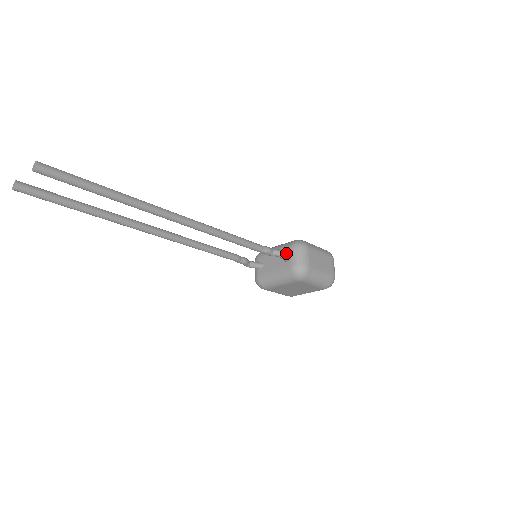
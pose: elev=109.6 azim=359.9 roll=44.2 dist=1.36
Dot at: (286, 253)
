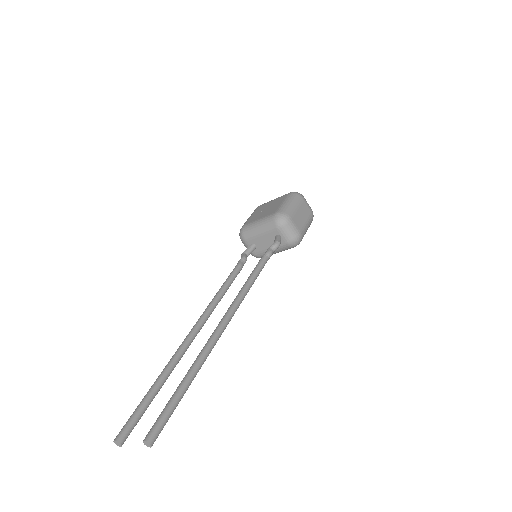
Dot at: (275, 233)
